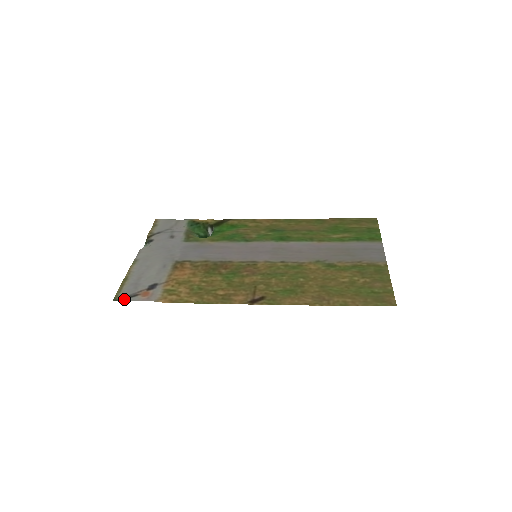
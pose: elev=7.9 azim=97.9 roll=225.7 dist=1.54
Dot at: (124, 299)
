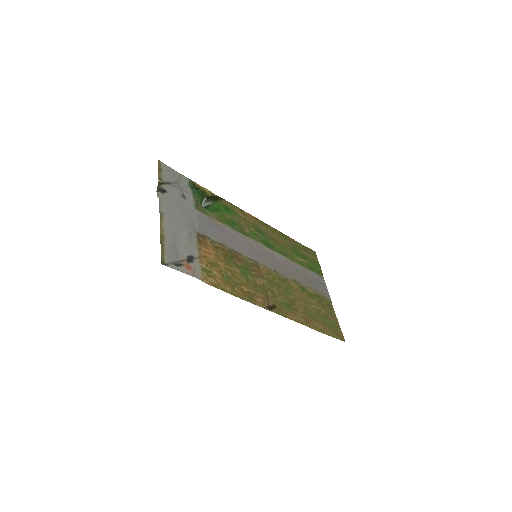
Dot at: (172, 266)
